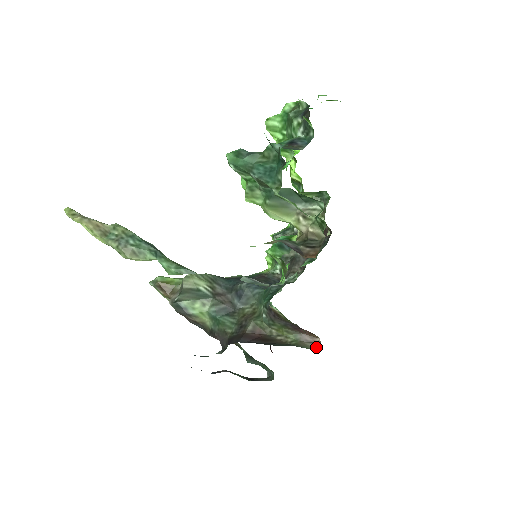
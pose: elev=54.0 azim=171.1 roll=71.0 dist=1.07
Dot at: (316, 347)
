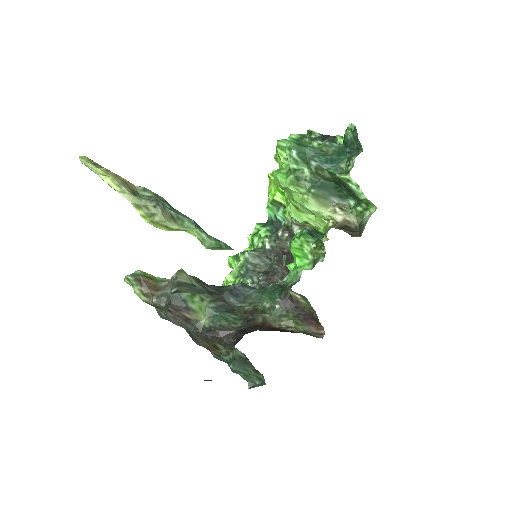
Dot at: occluded
